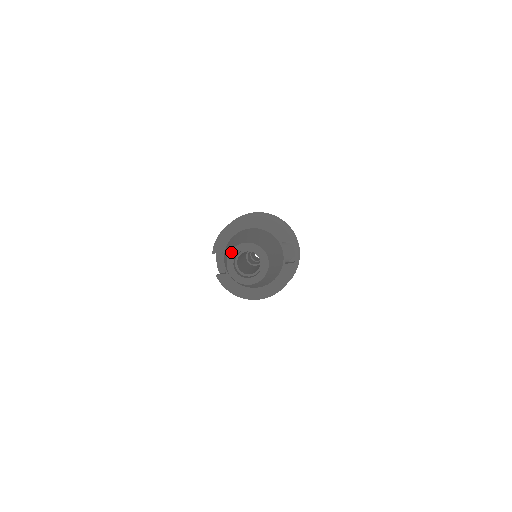
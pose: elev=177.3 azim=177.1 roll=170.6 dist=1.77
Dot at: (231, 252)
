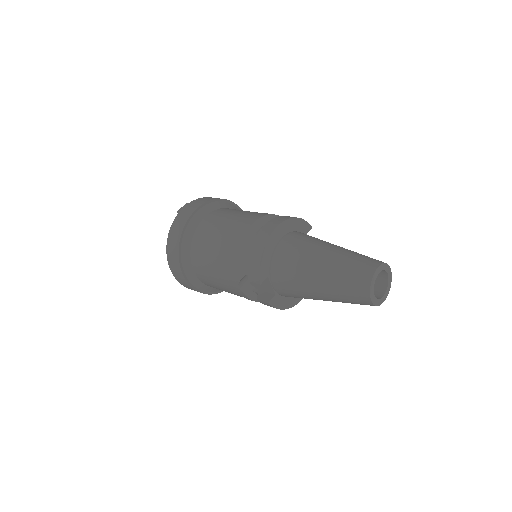
Dot at: (371, 284)
